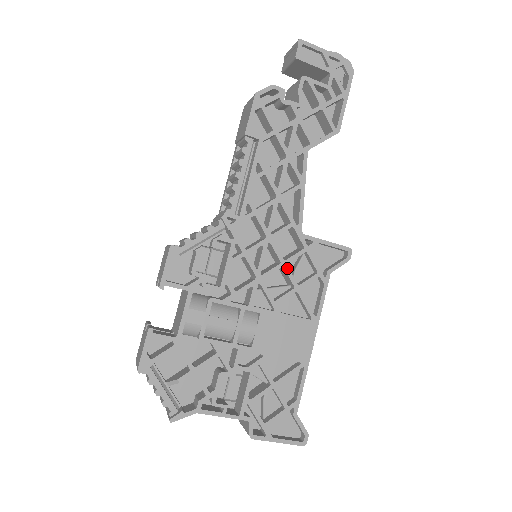
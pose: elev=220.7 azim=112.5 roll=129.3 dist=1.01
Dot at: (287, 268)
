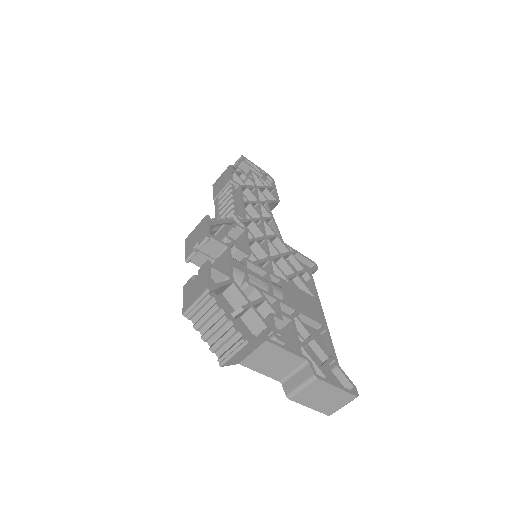
Dot at: (285, 259)
